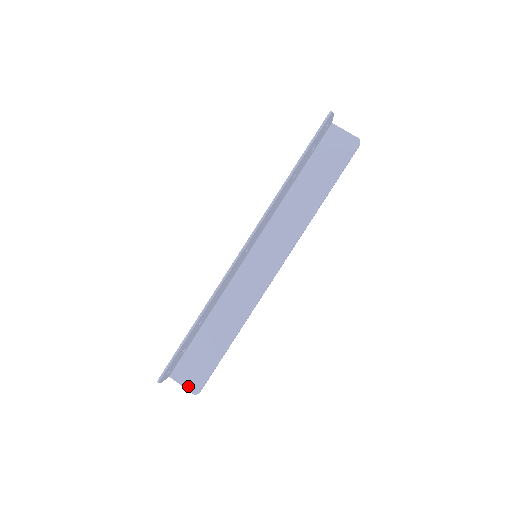
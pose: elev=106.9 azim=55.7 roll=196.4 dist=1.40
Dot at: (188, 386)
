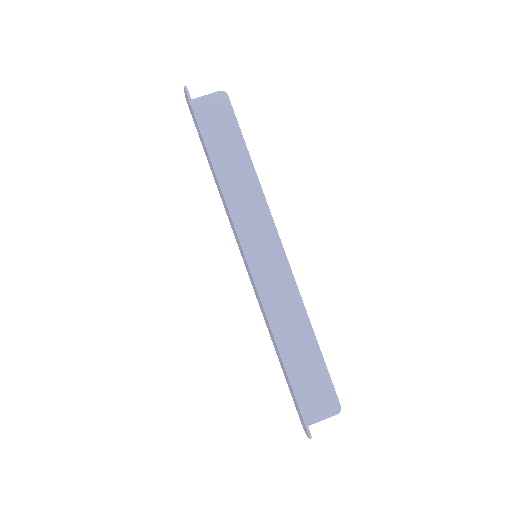
Dot at: (327, 414)
